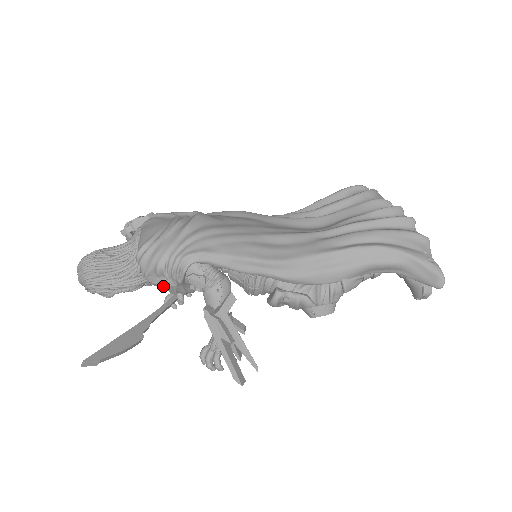
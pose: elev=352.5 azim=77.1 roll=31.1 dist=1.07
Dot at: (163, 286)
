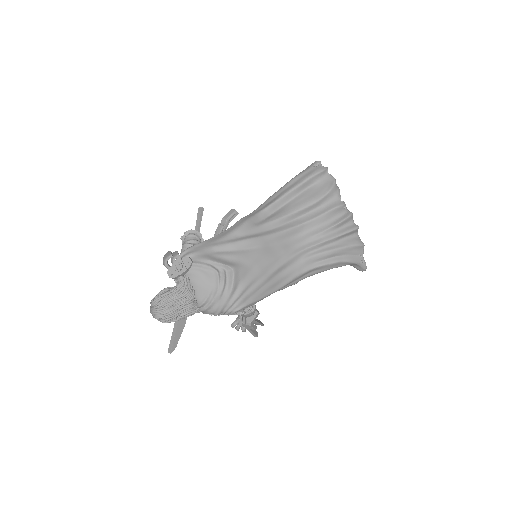
Dot at: occluded
